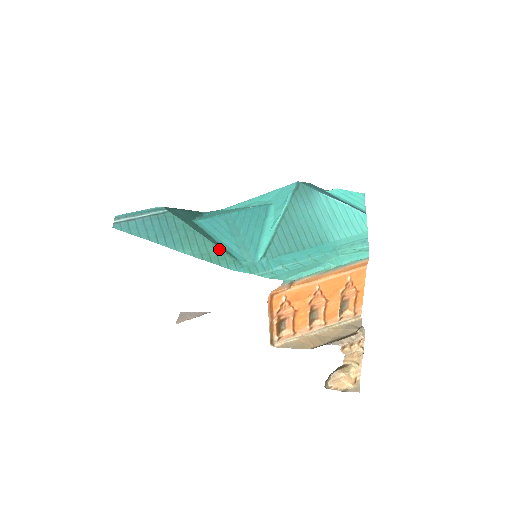
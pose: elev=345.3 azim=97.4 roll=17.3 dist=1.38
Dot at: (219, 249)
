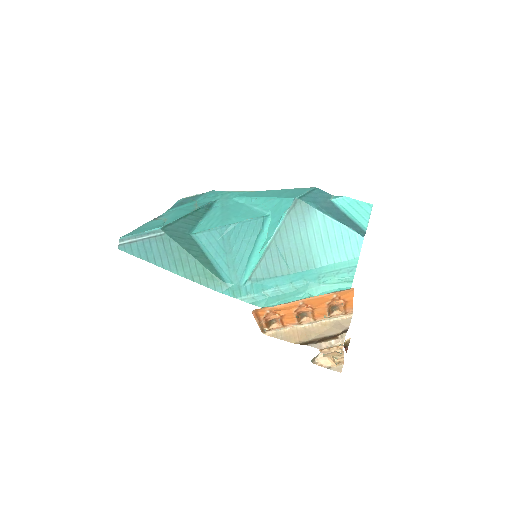
Dot at: (208, 272)
